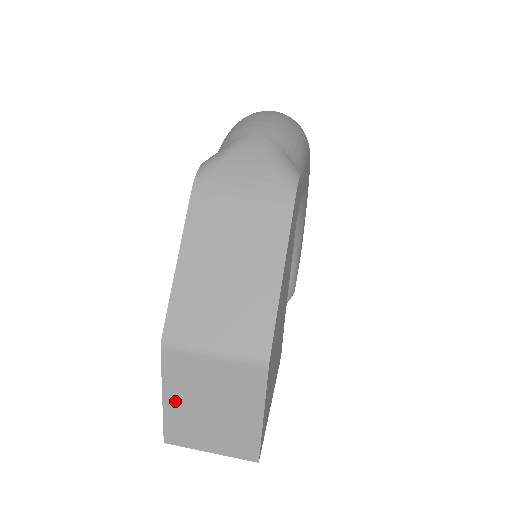
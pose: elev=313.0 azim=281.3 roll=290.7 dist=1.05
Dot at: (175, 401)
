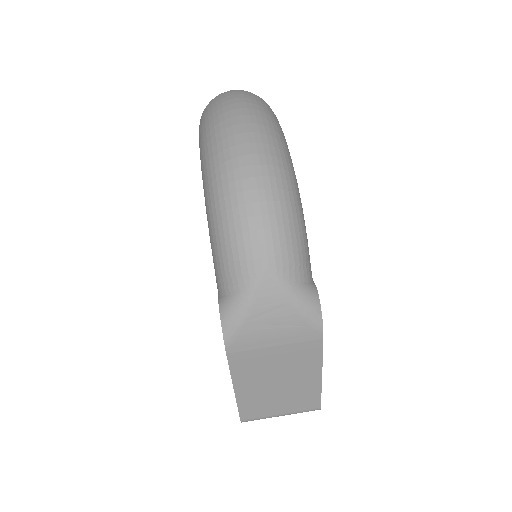
Dot at: occluded
